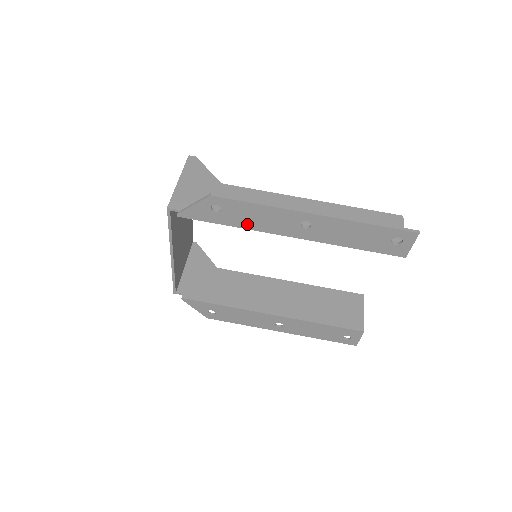
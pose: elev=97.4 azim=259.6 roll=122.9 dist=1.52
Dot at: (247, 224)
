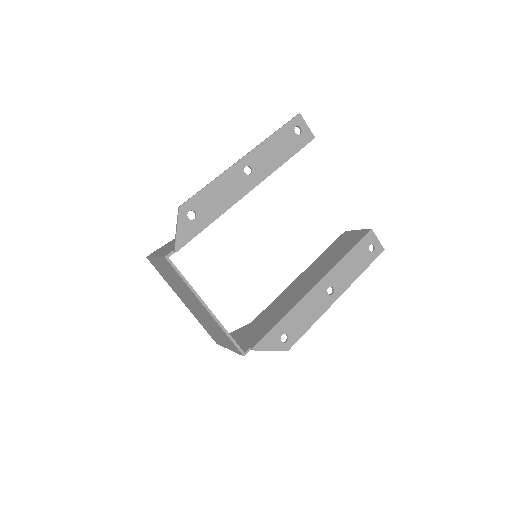
Dot at: (220, 208)
